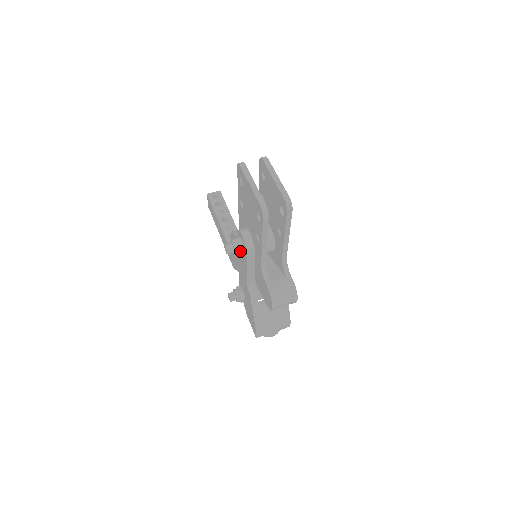
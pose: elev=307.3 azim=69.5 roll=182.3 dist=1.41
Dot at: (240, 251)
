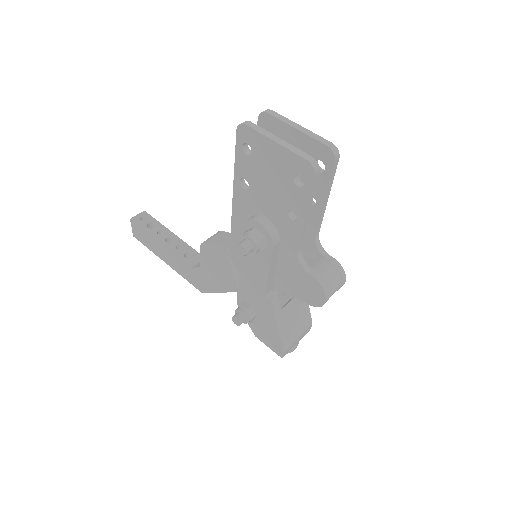
Dot at: (262, 245)
